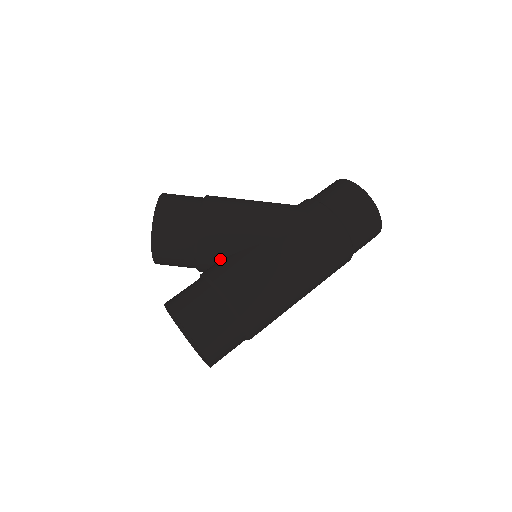
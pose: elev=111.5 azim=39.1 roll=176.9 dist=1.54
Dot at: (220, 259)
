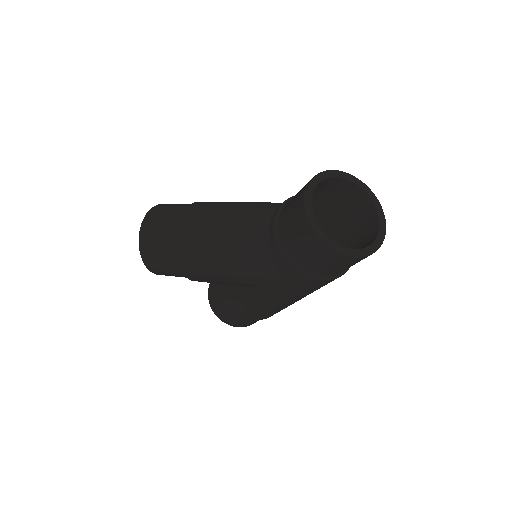
Dot at: occluded
